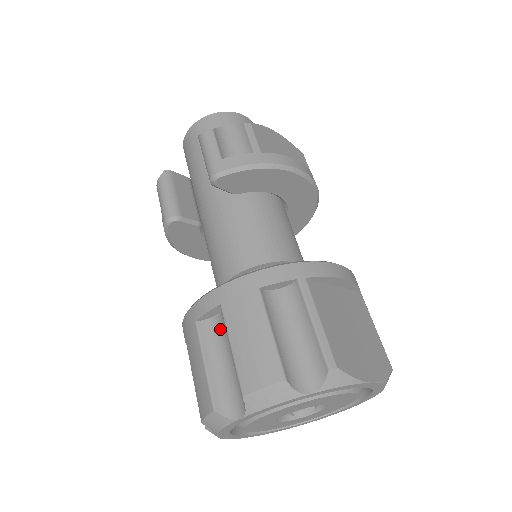
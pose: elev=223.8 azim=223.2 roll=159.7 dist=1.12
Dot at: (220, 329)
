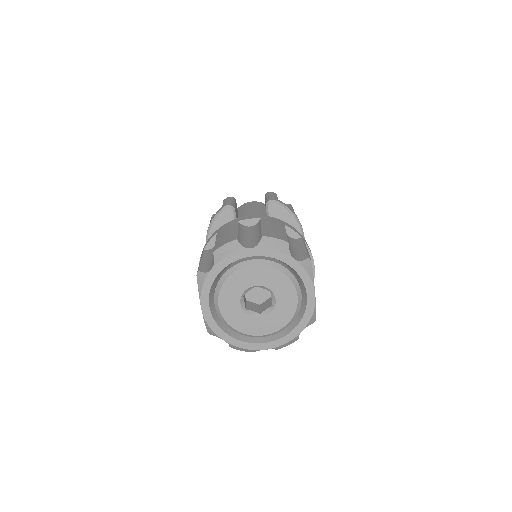
Dot at: (251, 229)
